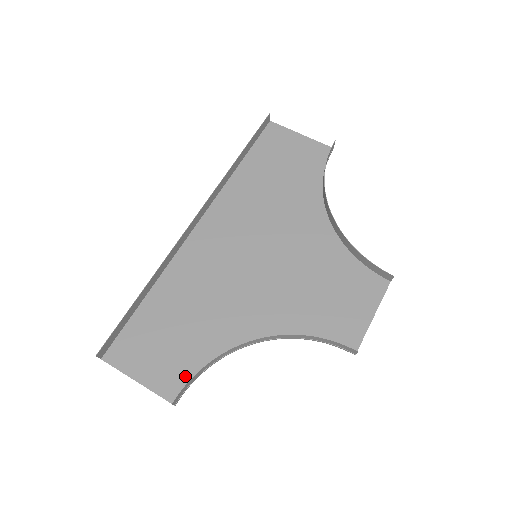
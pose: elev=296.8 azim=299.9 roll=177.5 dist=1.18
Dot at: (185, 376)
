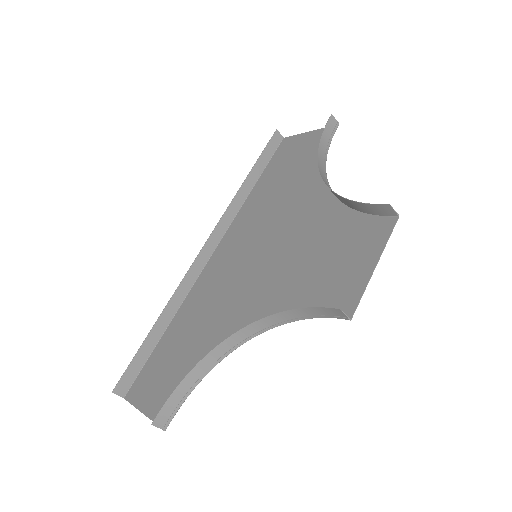
Dot at: occluded
